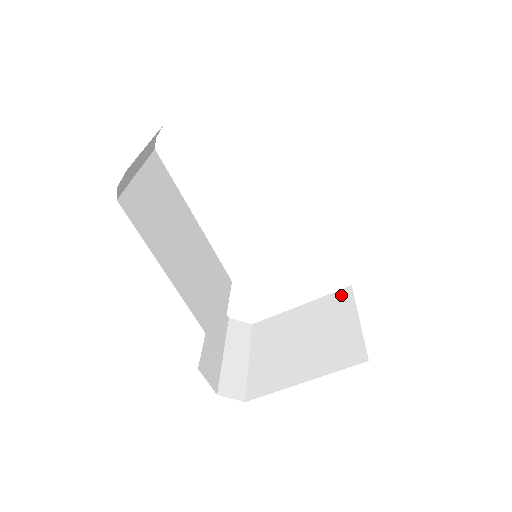
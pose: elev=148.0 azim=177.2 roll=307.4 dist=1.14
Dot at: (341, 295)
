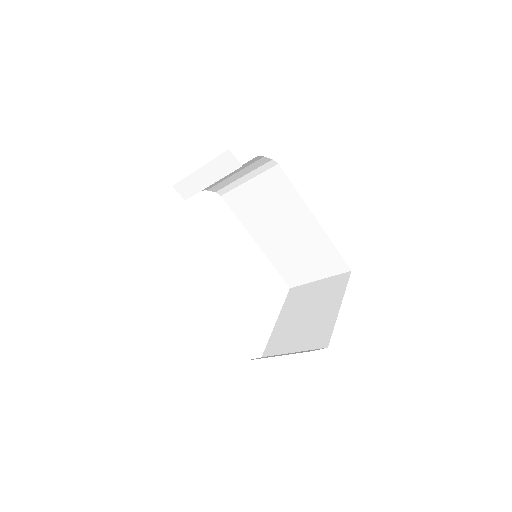
Dot at: (292, 293)
